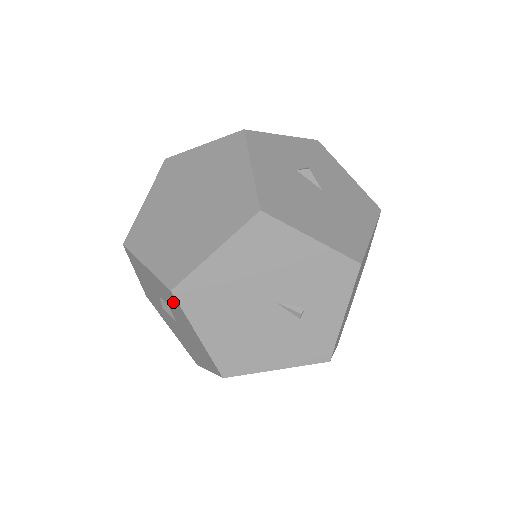
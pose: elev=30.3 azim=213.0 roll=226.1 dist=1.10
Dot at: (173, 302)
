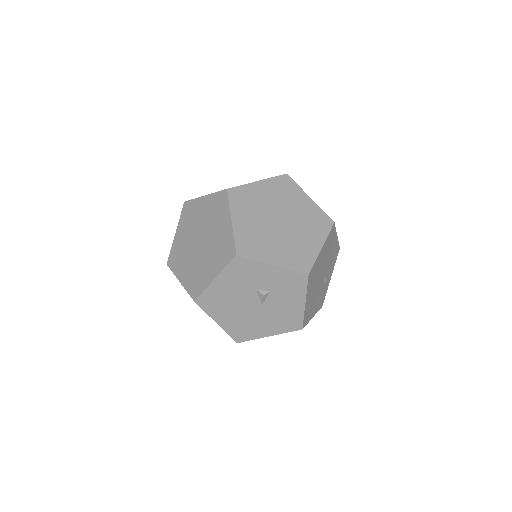
Dot at: (294, 285)
